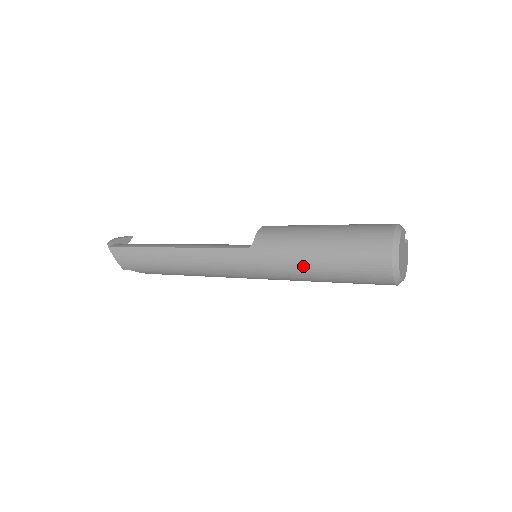
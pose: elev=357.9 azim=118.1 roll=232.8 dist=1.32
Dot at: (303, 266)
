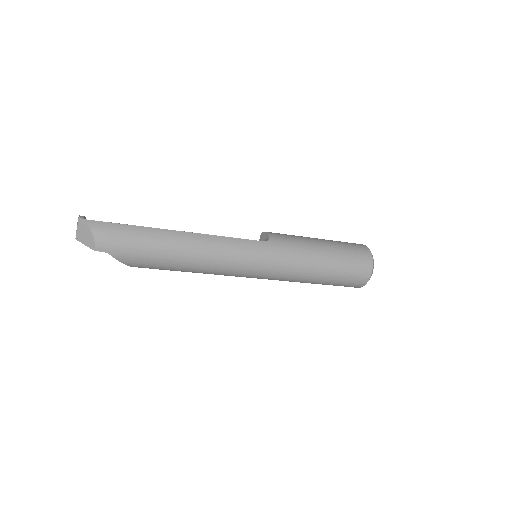
Dot at: (313, 261)
